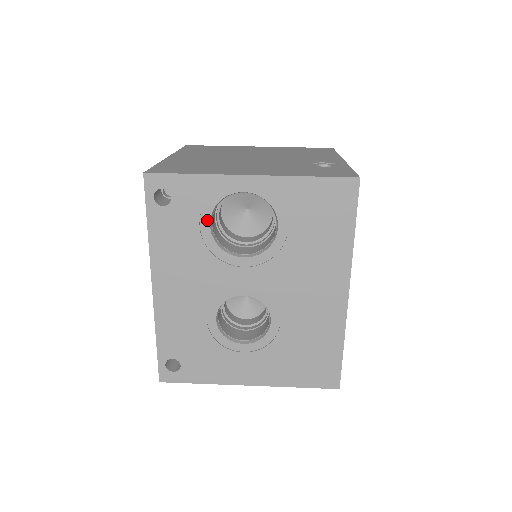
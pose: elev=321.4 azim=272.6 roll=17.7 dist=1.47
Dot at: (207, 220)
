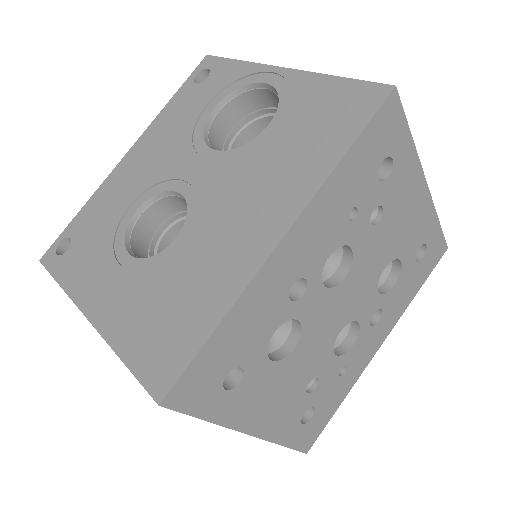
Dot at: (216, 103)
